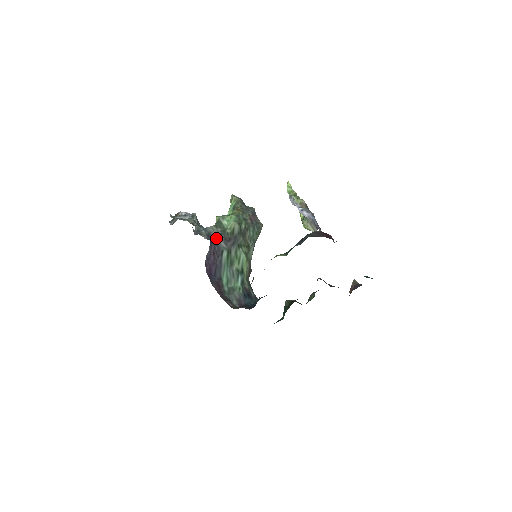
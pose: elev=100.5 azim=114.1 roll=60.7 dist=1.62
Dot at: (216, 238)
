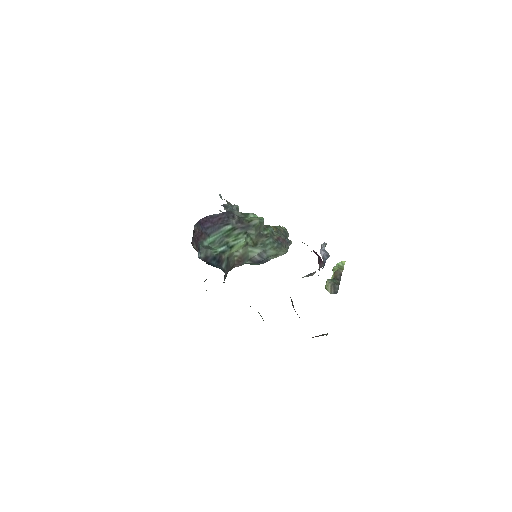
Dot at: (233, 216)
